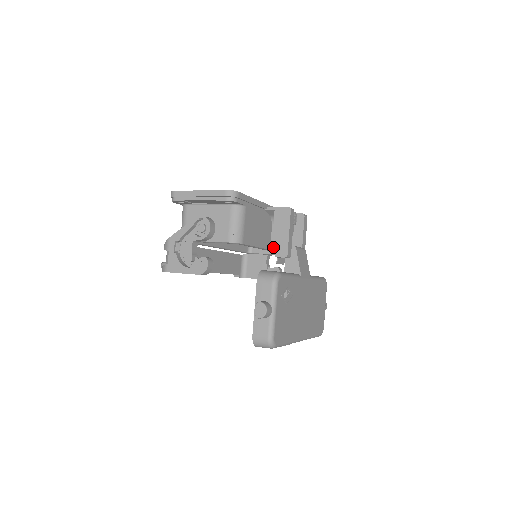
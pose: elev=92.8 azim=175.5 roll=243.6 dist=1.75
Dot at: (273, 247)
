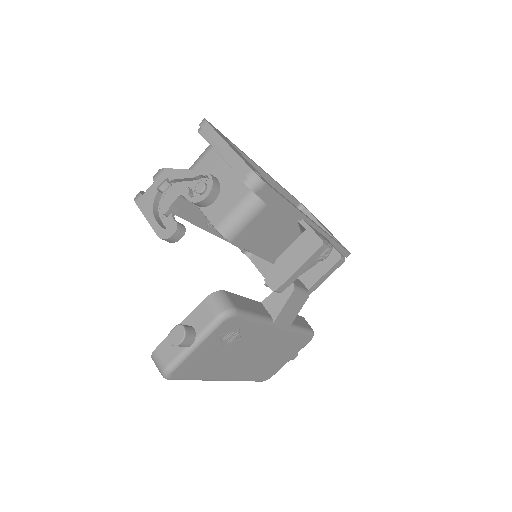
Dot at: (271, 268)
